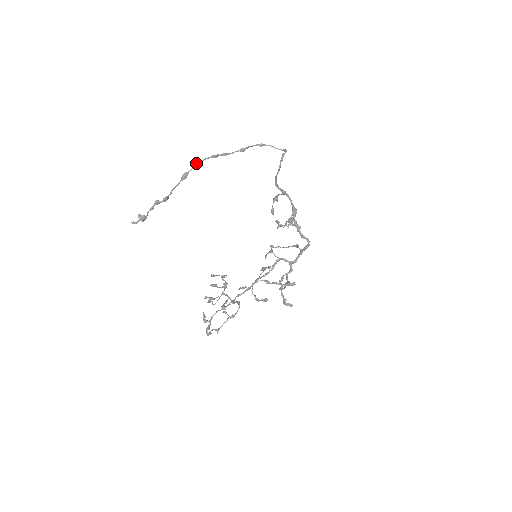
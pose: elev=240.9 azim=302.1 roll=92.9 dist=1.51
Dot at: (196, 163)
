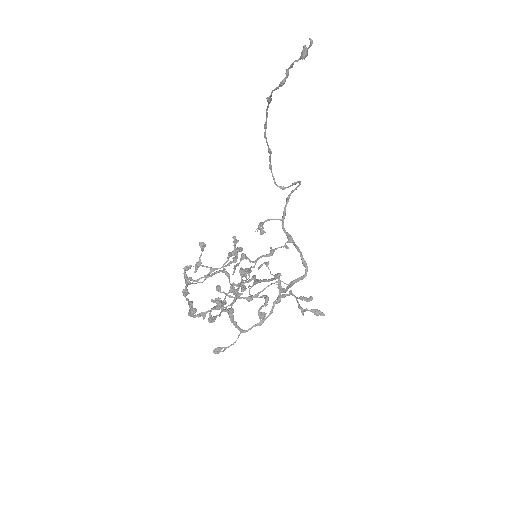
Dot at: (267, 107)
